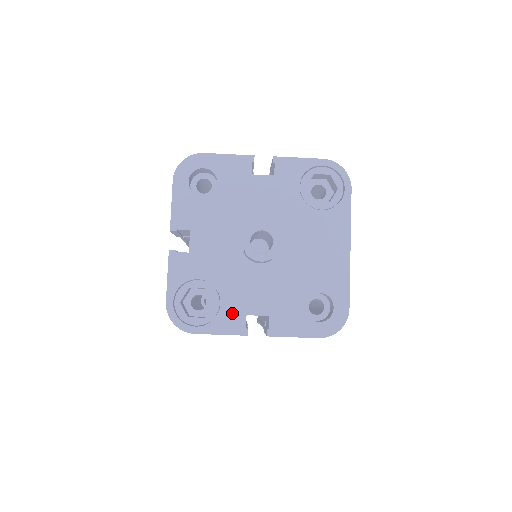
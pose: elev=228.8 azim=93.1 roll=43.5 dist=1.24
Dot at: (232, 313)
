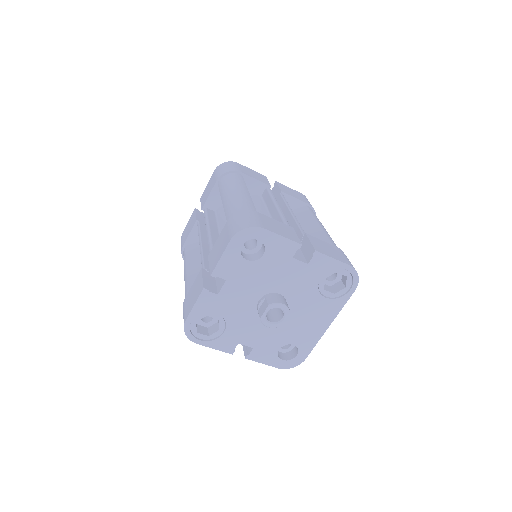
Dot at: (229, 340)
